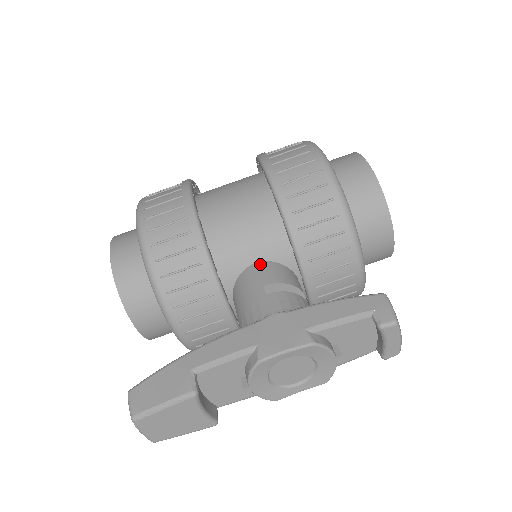
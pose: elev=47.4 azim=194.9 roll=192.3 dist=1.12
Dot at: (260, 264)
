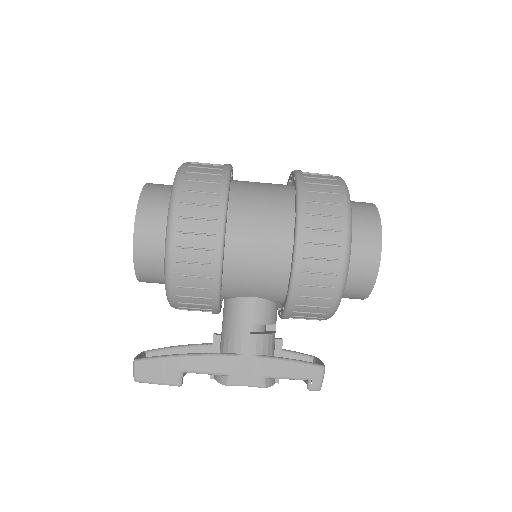
Dot at: (255, 300)
